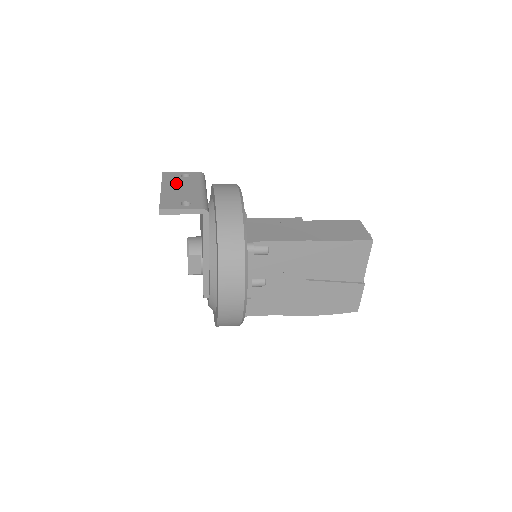
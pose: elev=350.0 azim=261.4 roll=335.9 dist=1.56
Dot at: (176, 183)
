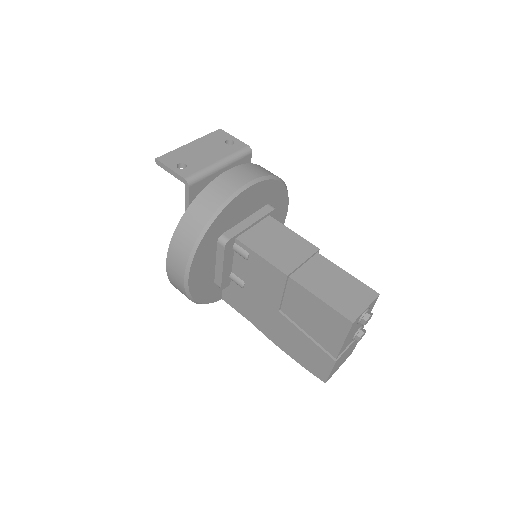
Dot at: (210, 144)
